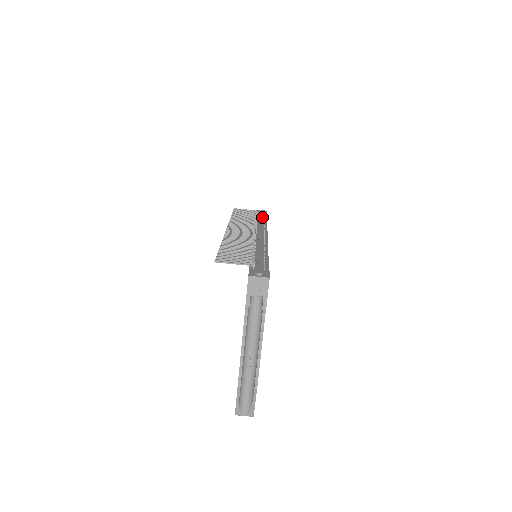
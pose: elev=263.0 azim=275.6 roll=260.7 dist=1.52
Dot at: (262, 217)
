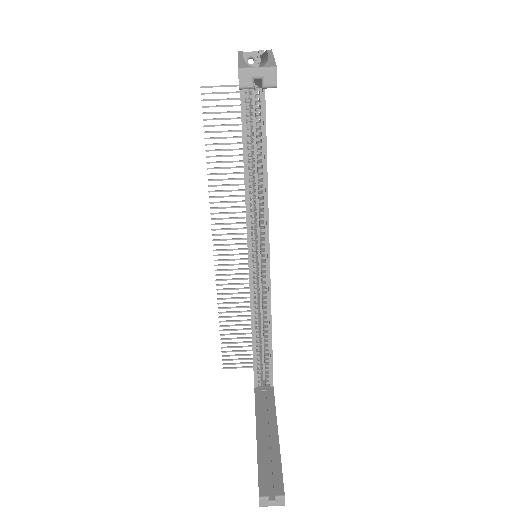
Dot at: occluded
